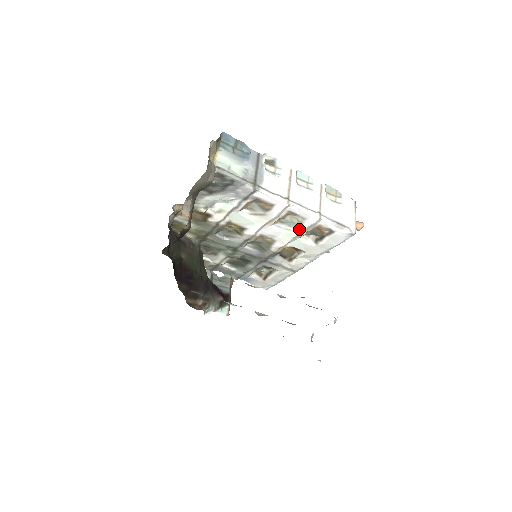
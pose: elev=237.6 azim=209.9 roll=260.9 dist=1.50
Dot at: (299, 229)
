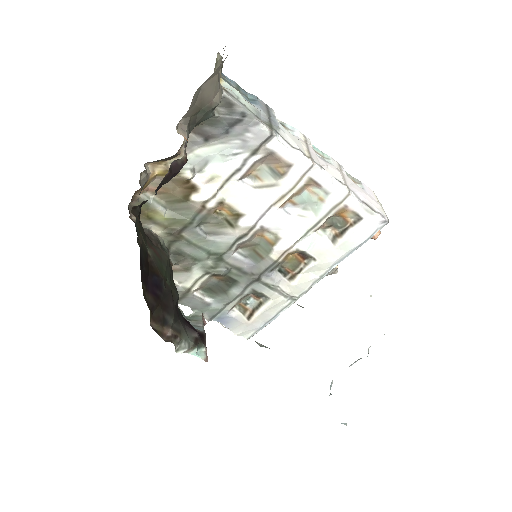
Dot at: (317, 213)
